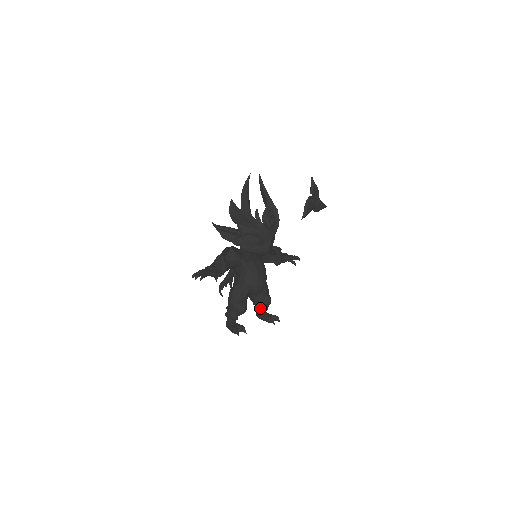
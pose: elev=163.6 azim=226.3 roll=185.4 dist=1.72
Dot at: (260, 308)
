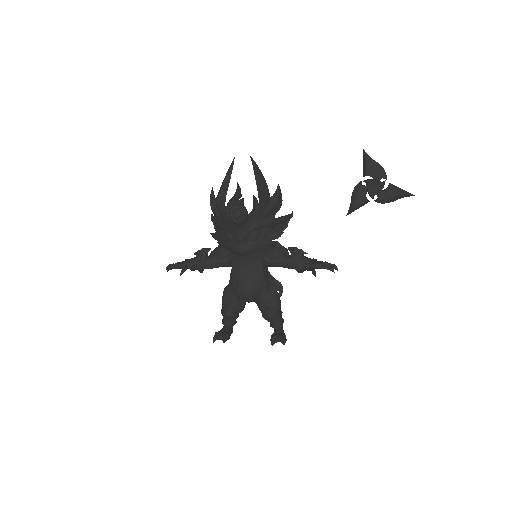
Dot at: occluded
